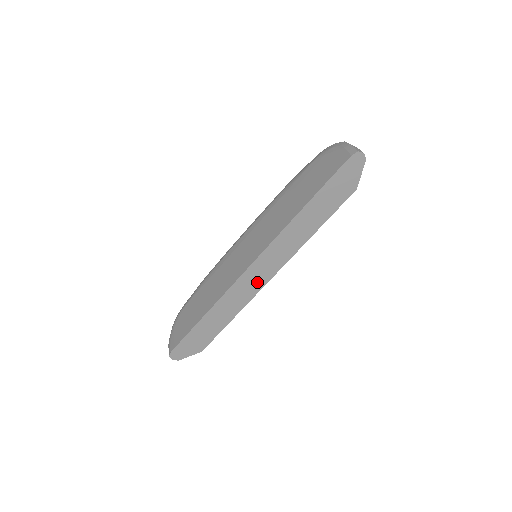
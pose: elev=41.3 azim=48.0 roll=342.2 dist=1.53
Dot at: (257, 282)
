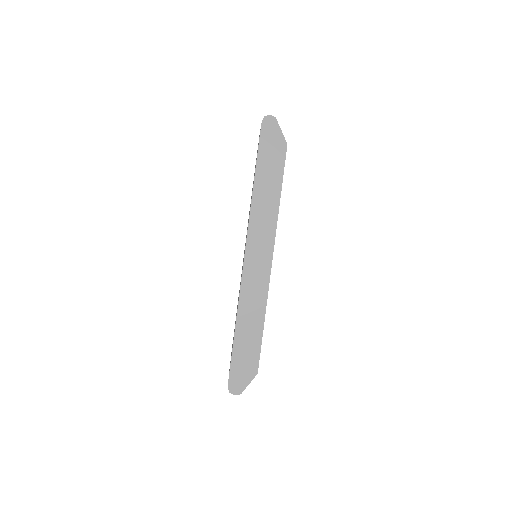
Dot at: (261, 271)
